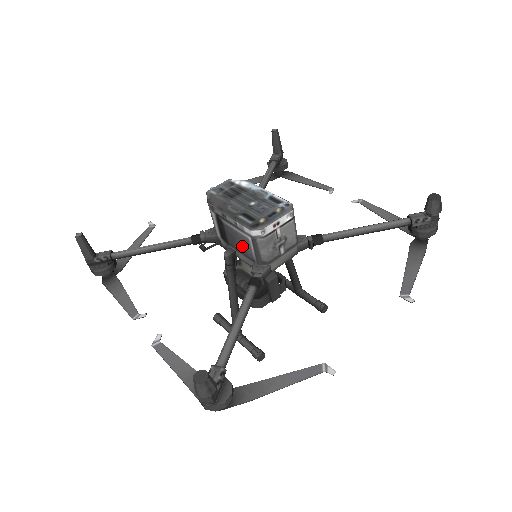
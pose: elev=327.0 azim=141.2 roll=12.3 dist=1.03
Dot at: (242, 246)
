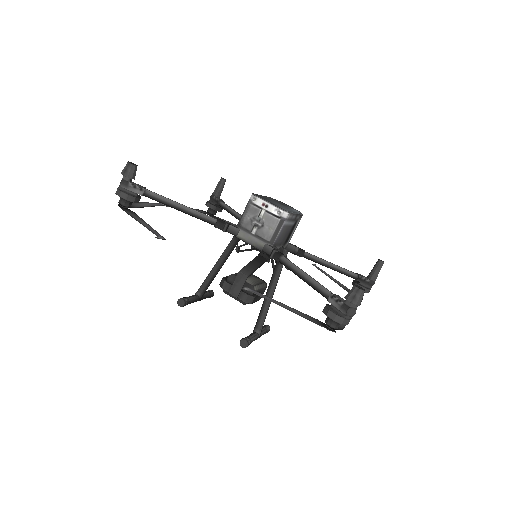
Dot at: occluded
